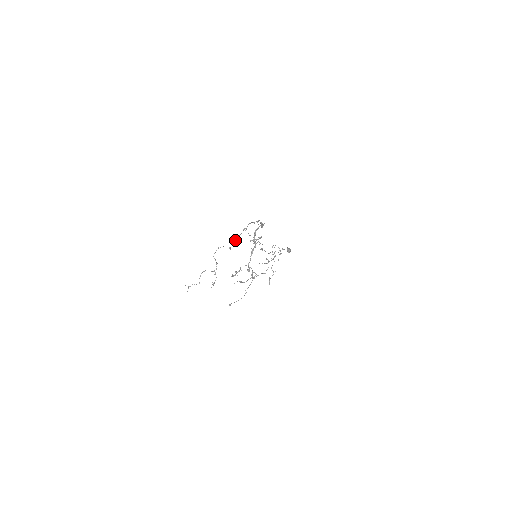
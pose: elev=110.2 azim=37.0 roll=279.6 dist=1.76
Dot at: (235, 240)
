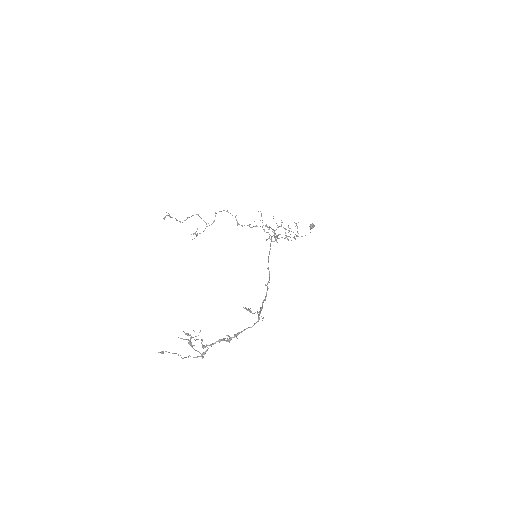
Dot at: (249, 224)
